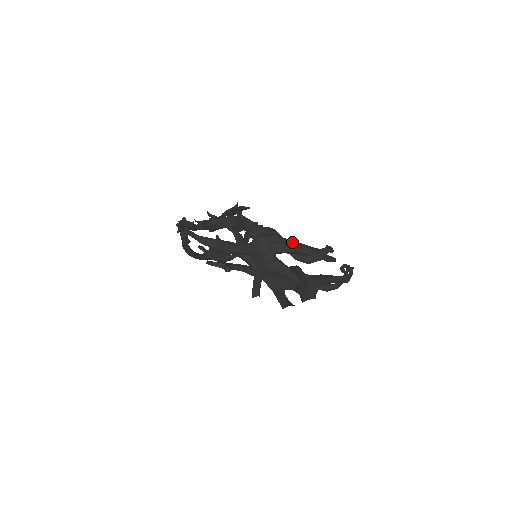
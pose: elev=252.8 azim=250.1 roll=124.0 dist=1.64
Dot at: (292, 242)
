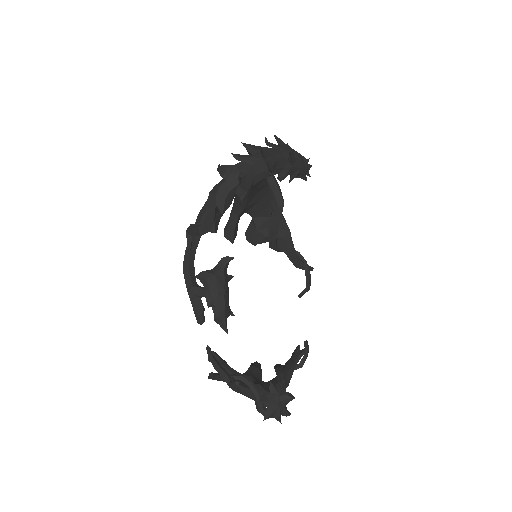
Dot at: occluded
